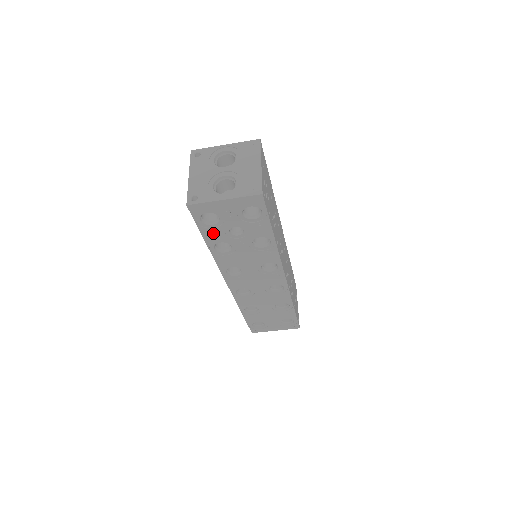
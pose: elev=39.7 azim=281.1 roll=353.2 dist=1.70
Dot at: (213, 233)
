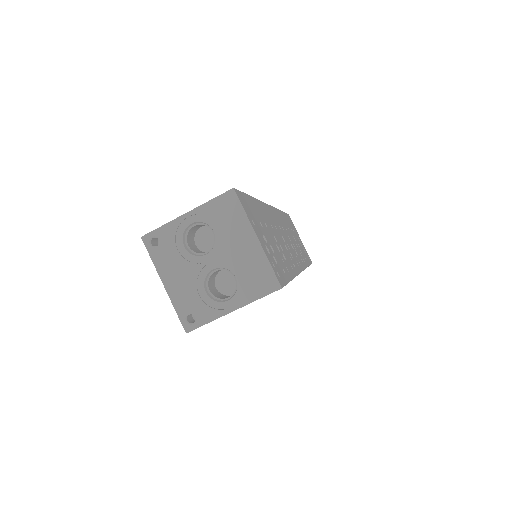
Dot at: occluded
